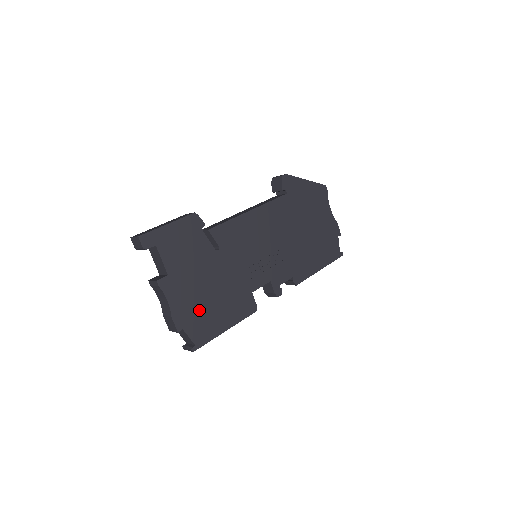
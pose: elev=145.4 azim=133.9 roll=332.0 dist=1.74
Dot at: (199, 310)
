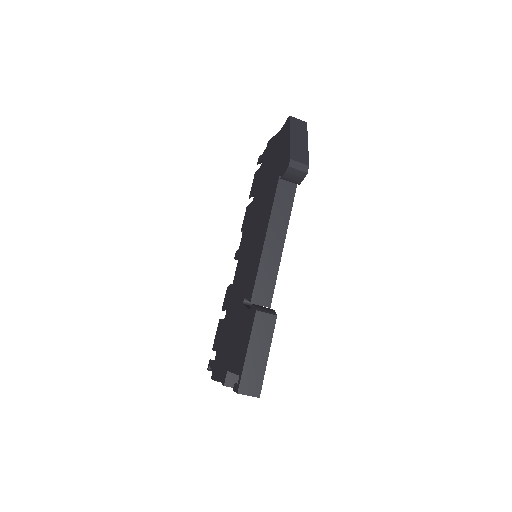
Dot at: occluded
